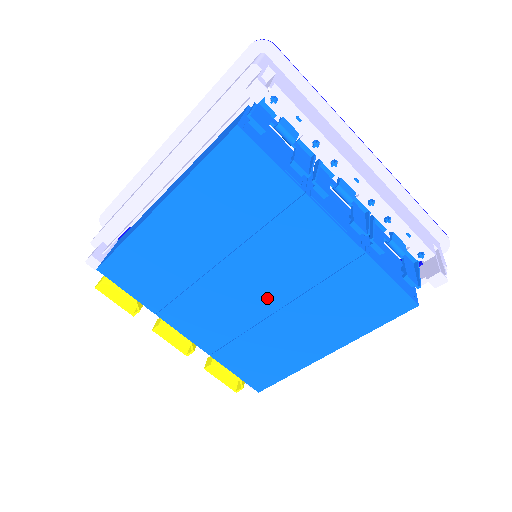
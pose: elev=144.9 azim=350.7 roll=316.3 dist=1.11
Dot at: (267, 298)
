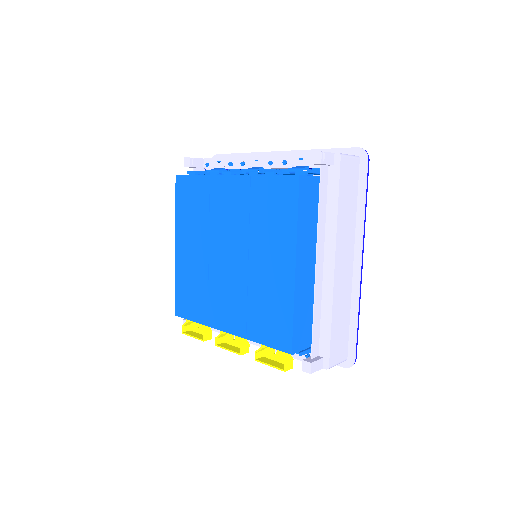
Dot at: (239, 256)
